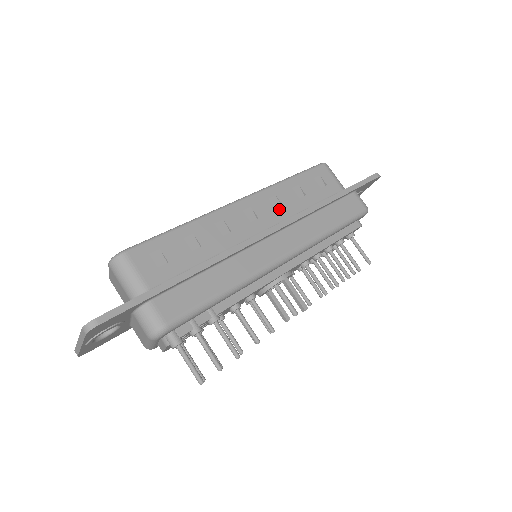
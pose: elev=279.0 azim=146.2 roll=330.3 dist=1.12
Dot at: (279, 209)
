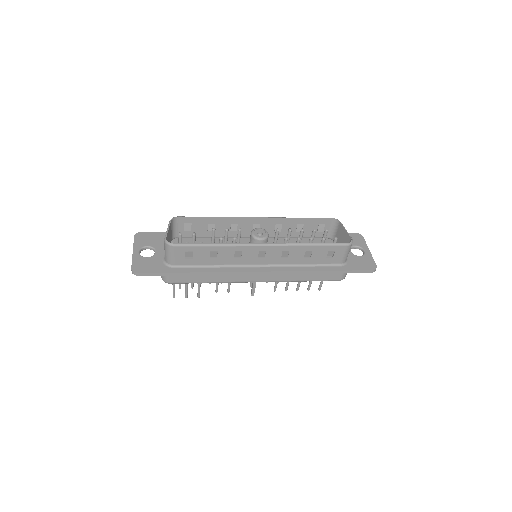
Dot at: (283, 258)
